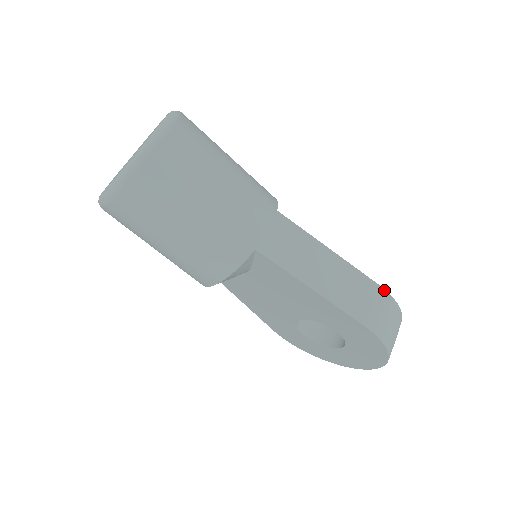
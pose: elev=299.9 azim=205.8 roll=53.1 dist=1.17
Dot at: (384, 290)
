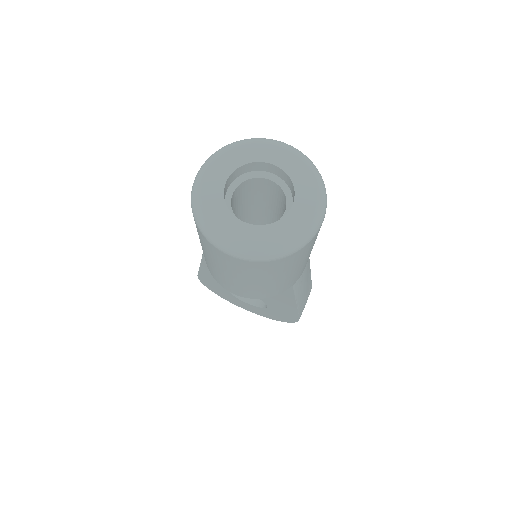
Dot at: occluded
